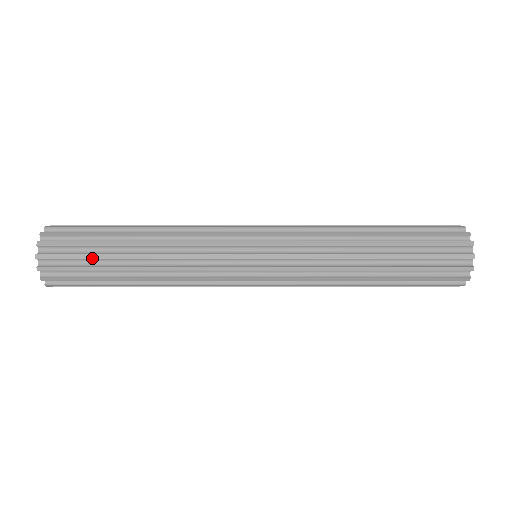
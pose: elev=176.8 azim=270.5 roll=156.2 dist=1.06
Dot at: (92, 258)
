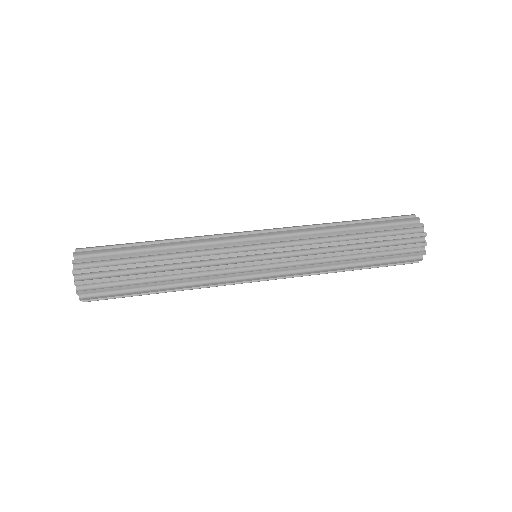
Dot at: (122, 268)
